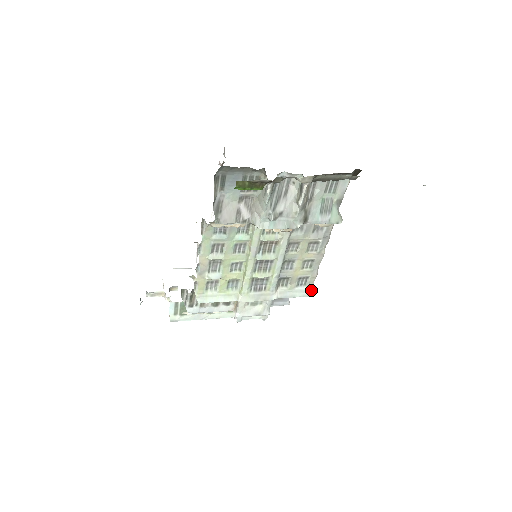
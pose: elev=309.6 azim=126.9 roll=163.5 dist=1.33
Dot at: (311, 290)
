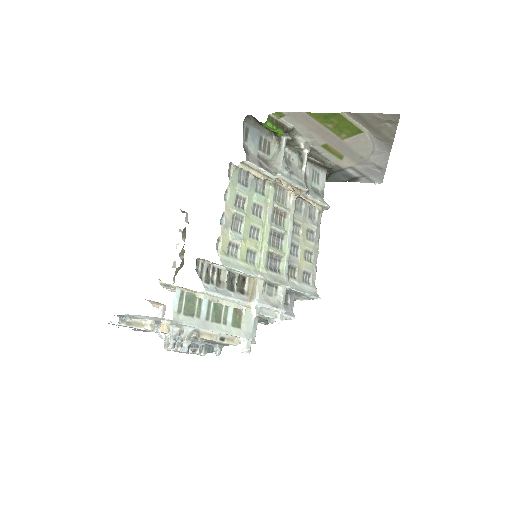
Dot at: (315, 292)
